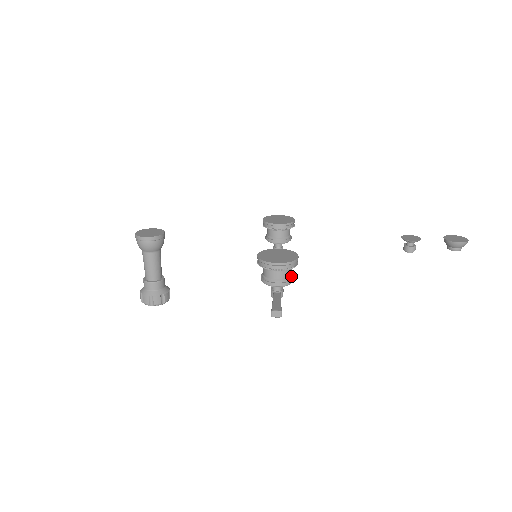
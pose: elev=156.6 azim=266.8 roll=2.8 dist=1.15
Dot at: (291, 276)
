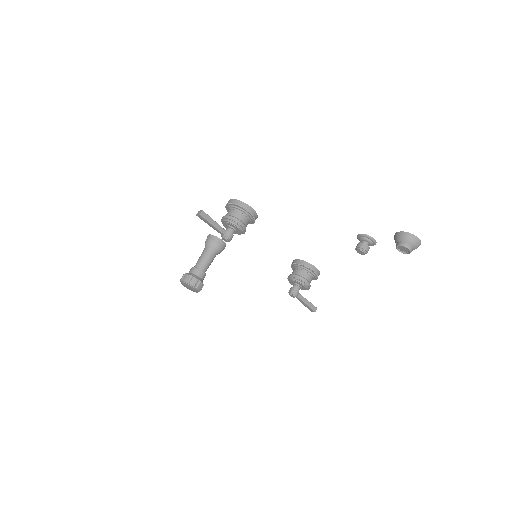
Dot at: (239, 219)
